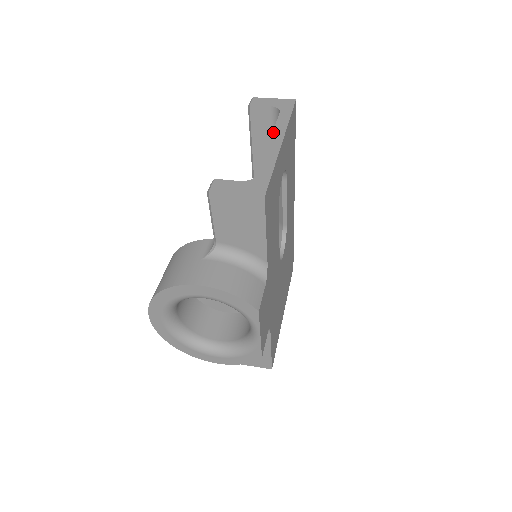
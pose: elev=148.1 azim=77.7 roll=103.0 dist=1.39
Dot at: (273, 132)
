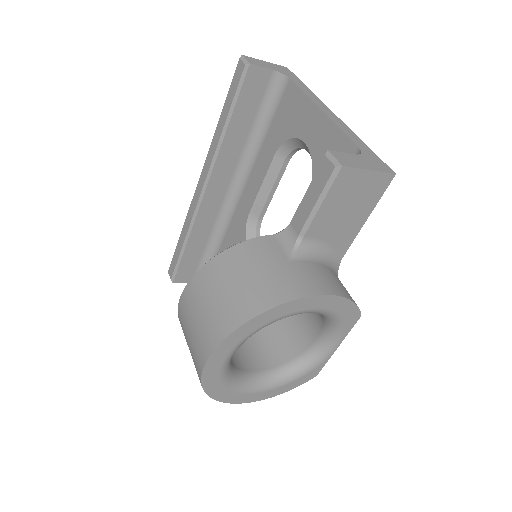
Dot at: (313, 100)
